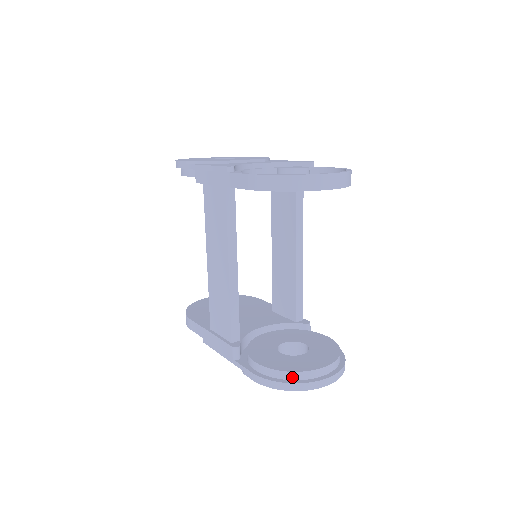
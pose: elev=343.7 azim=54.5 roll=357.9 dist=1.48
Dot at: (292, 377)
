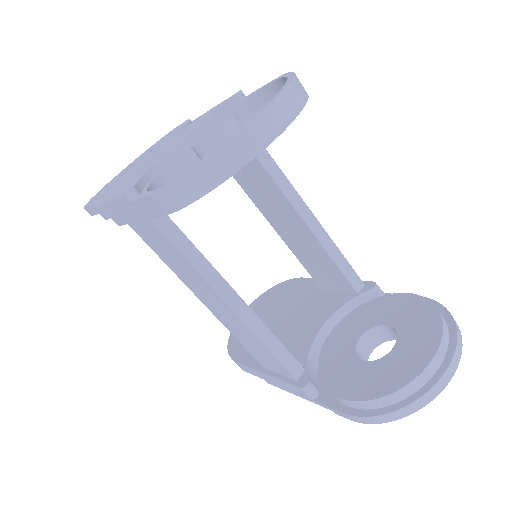
Dot at: (399, 397)
